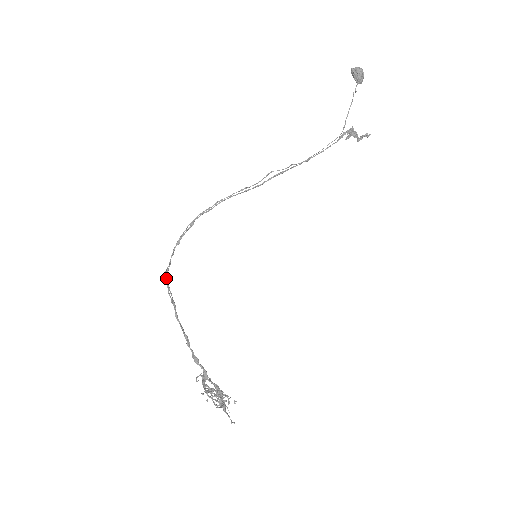
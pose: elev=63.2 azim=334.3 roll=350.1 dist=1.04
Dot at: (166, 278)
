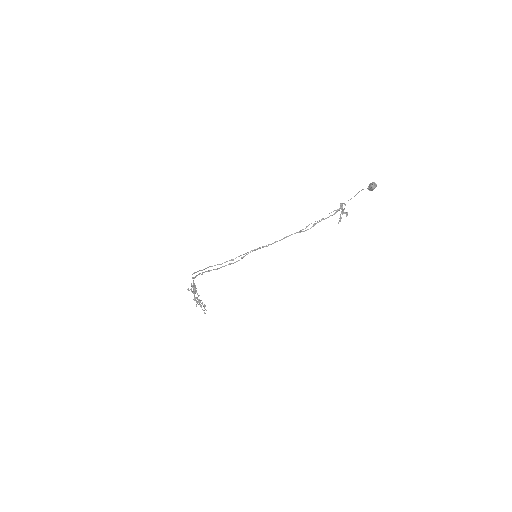
Dot at: occluded
